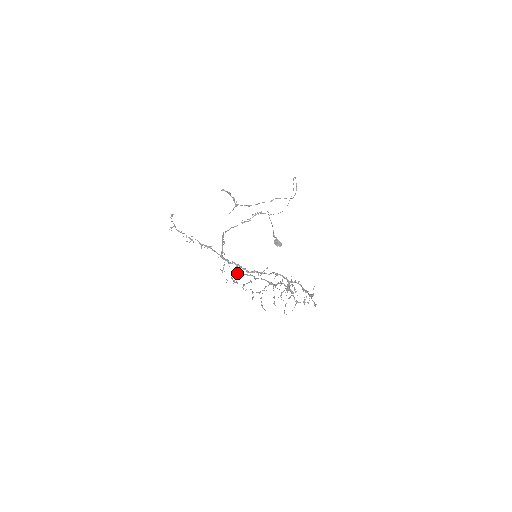
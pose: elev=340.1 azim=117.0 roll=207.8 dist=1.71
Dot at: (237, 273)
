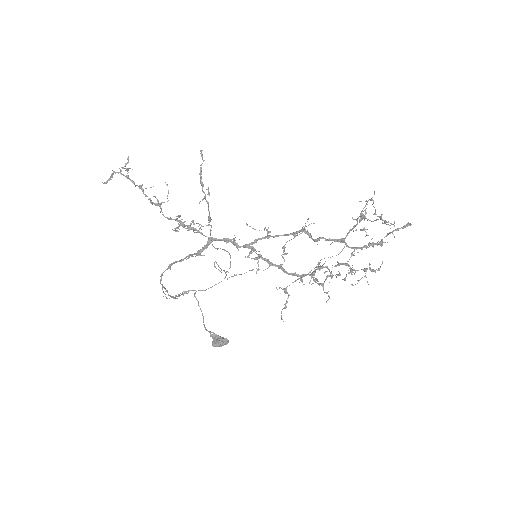
Dot at: occluded
